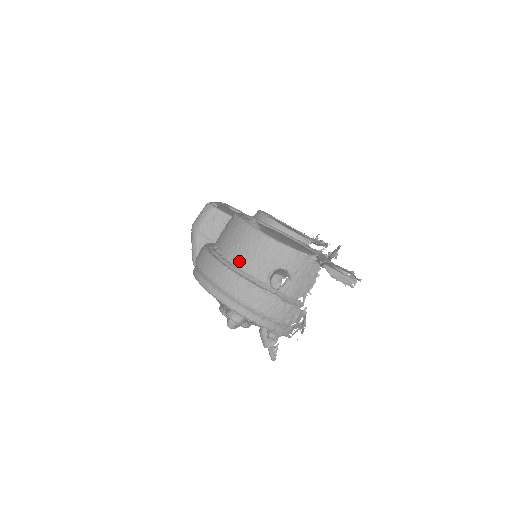
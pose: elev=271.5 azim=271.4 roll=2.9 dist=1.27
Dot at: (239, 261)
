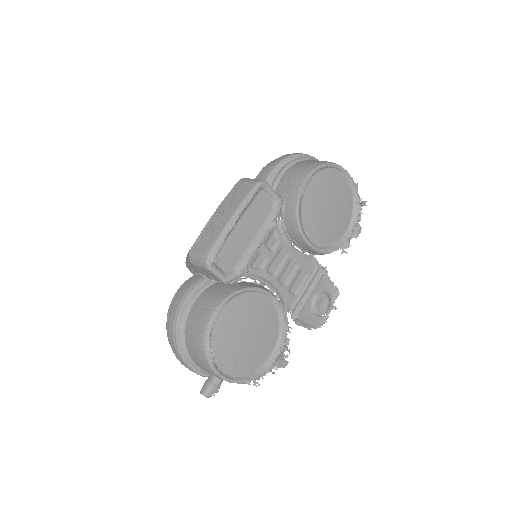
Dot at: (192, 357)
